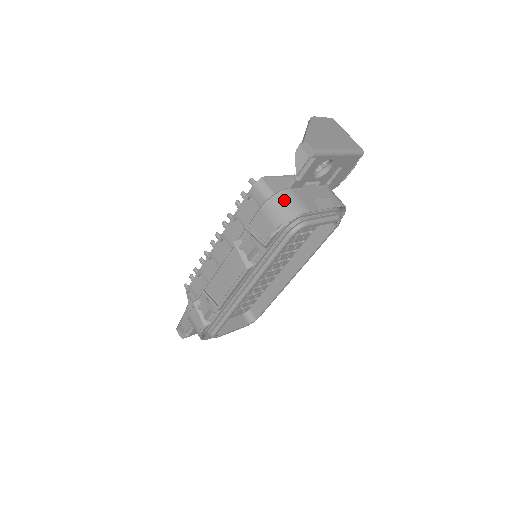
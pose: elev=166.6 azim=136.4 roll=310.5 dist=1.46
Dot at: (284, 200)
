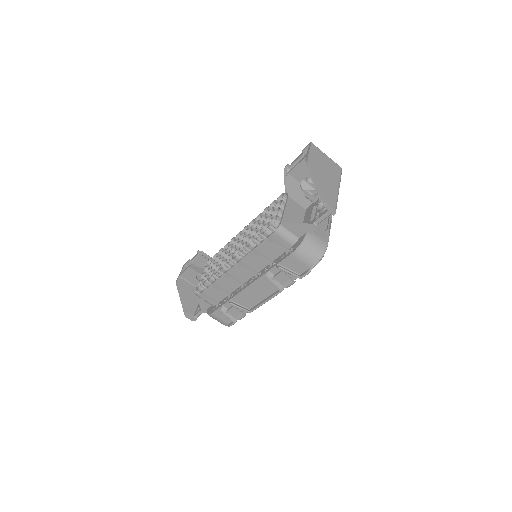
Dot at: (311, 245)
